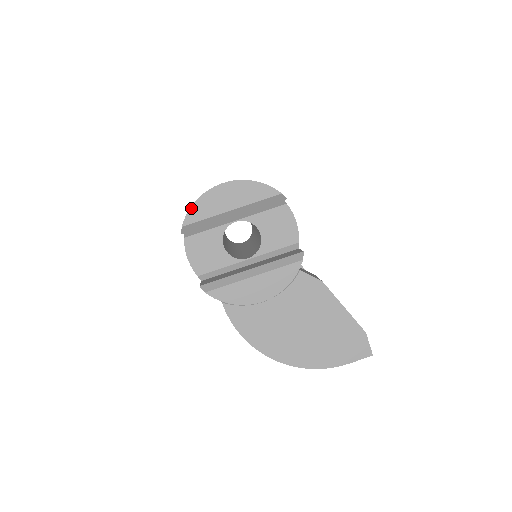
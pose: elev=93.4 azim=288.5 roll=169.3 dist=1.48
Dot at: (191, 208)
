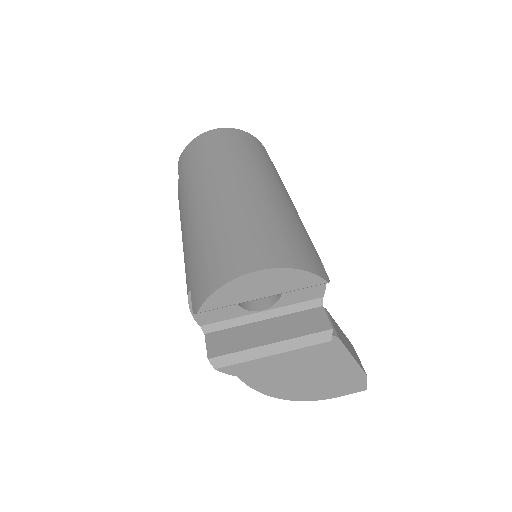
Dot at: (212, 295)
